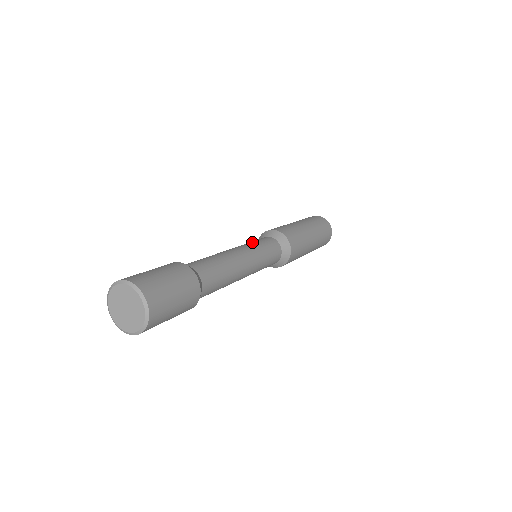
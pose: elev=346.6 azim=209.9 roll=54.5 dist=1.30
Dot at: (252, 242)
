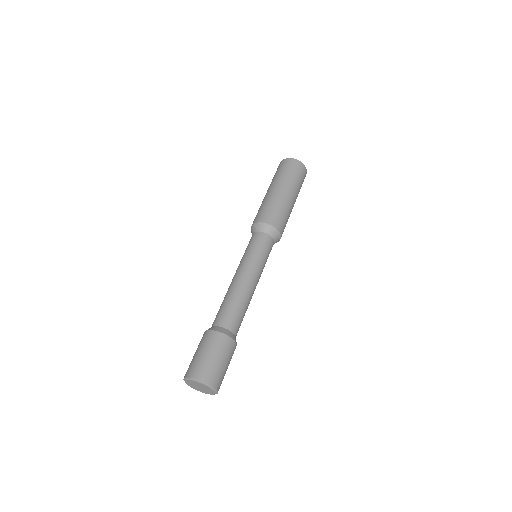
Dot at: (244, 254)
